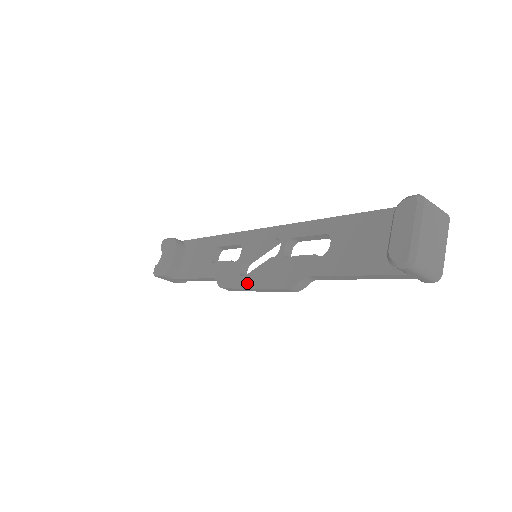
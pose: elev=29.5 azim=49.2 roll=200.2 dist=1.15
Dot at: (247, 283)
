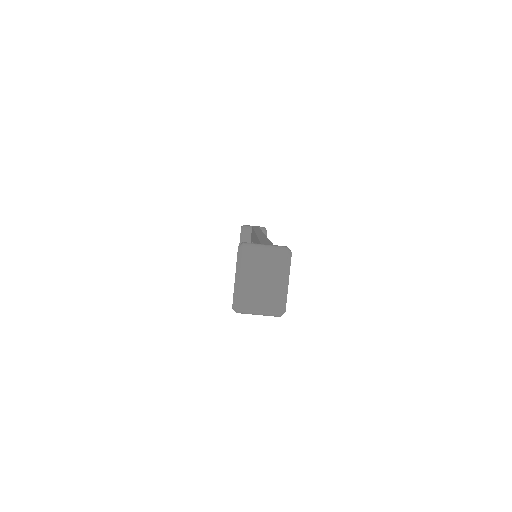
Dot at: occluded
